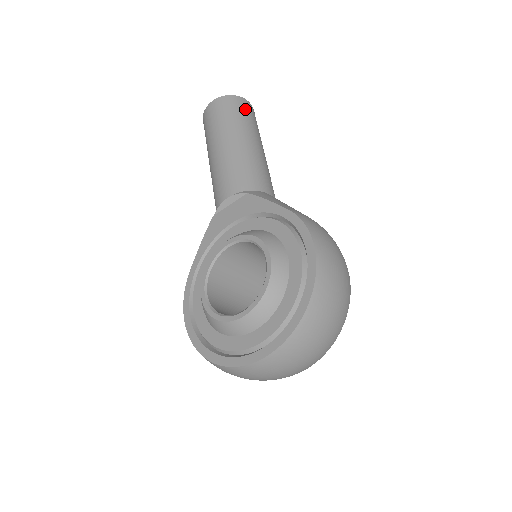
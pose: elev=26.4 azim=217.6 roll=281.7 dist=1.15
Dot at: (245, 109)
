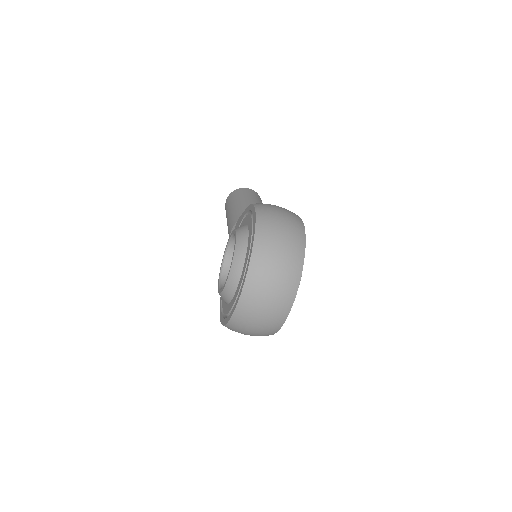
Dot at: (244, 191)
